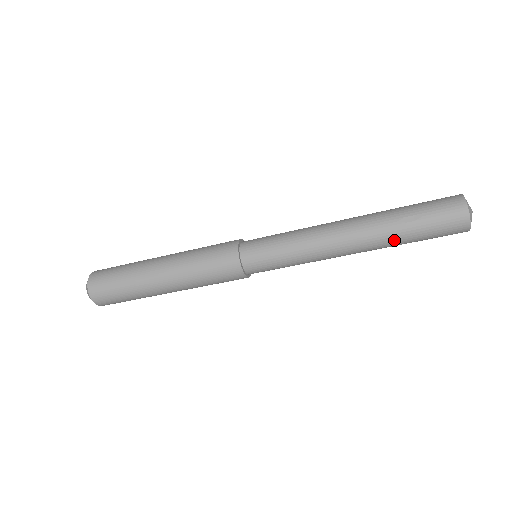
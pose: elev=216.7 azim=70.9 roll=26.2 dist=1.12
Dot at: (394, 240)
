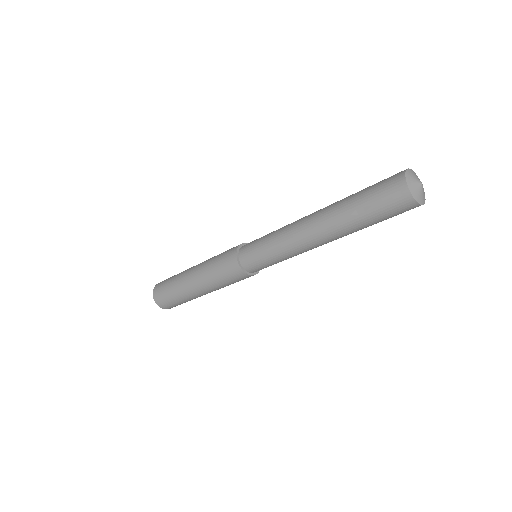
Dot at: (355, 229)
